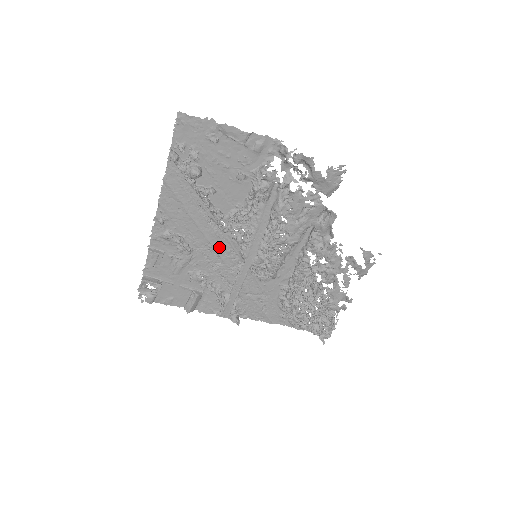
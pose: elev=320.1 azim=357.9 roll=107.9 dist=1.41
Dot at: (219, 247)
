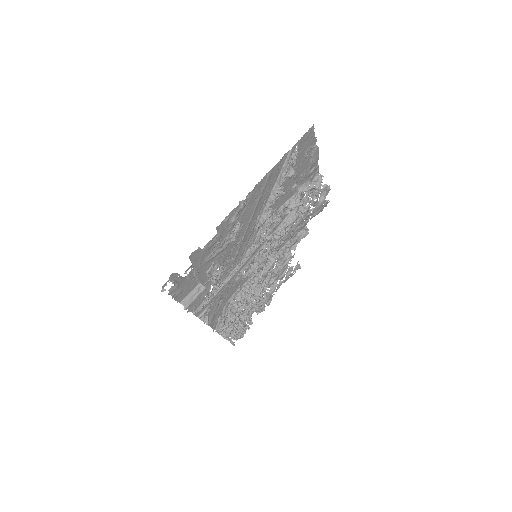
Dot at: (243, 242)
